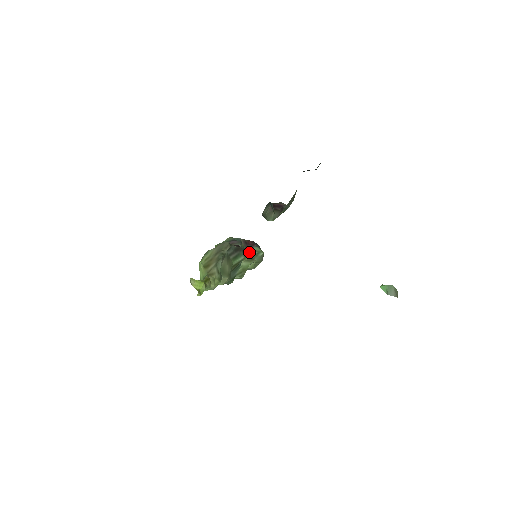
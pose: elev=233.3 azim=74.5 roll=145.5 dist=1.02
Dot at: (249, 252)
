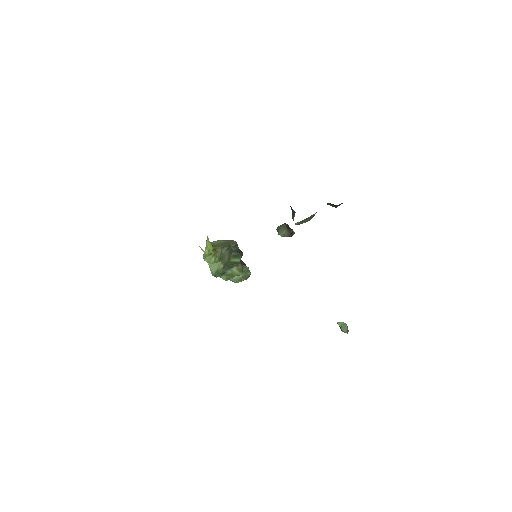
Dot at: occluded
